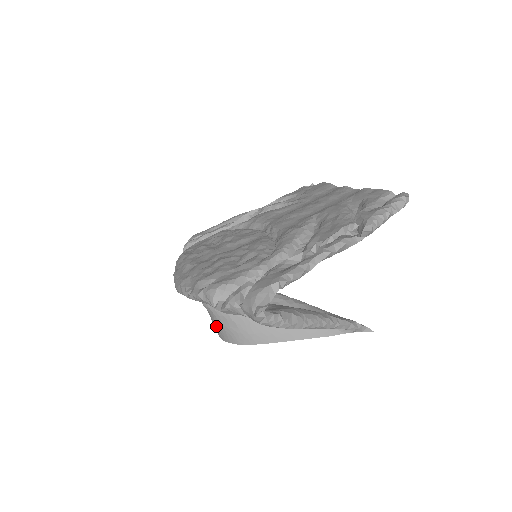
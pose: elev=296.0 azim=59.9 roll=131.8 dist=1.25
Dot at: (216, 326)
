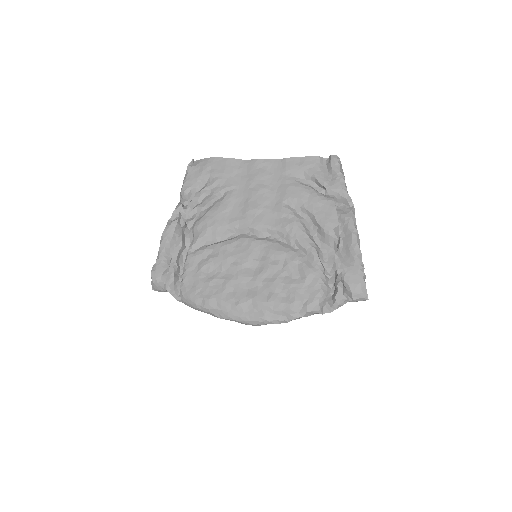
Dot at: occluded
